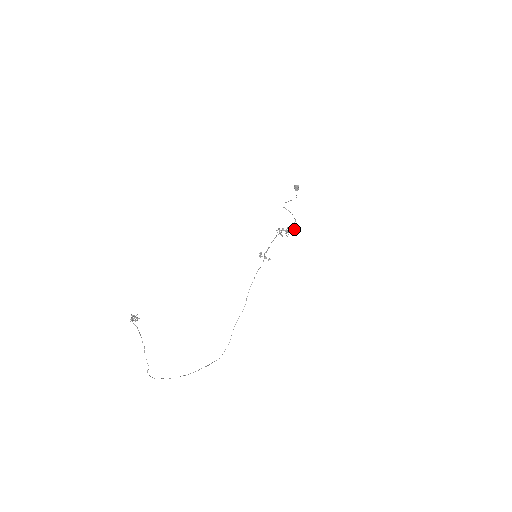
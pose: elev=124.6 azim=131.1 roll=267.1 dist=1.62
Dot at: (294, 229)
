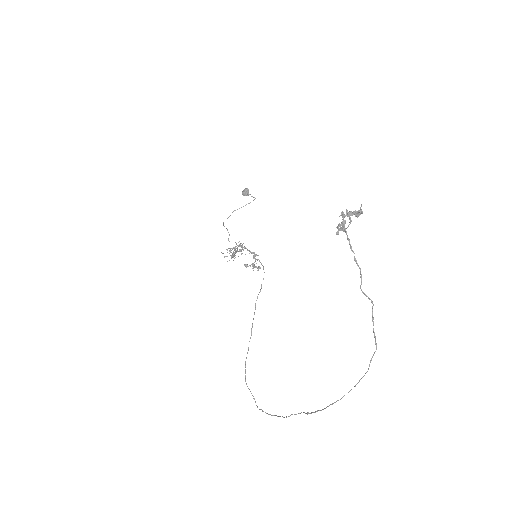
Dot at: occluded
